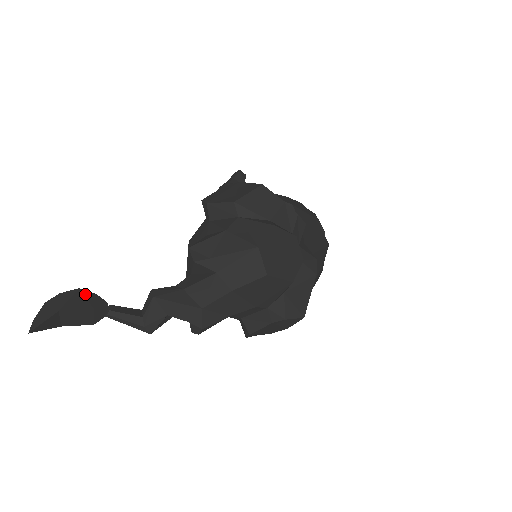
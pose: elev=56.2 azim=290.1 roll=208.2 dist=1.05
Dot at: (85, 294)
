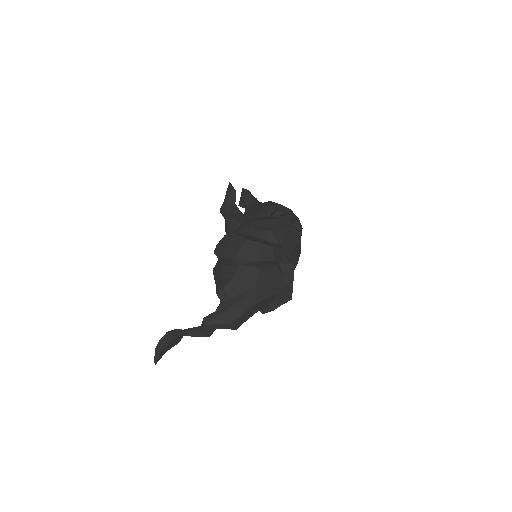
Dot at: (171, 333)
